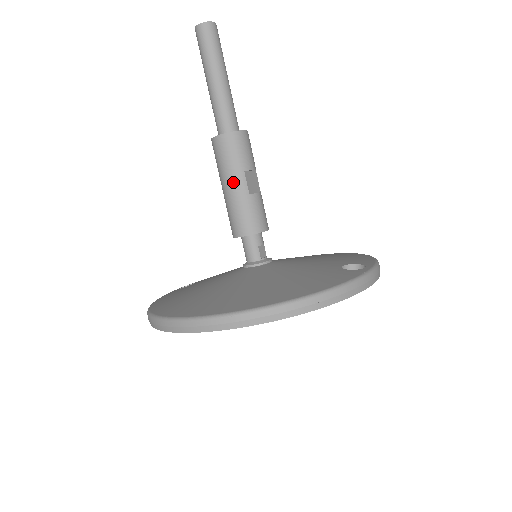
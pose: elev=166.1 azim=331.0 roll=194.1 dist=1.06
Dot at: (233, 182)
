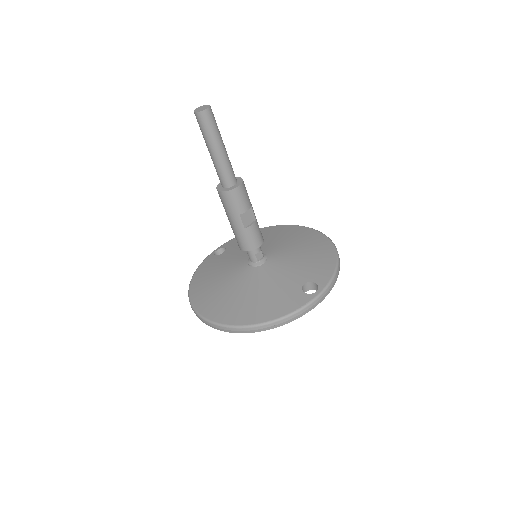
Dot at: (233, 221)
